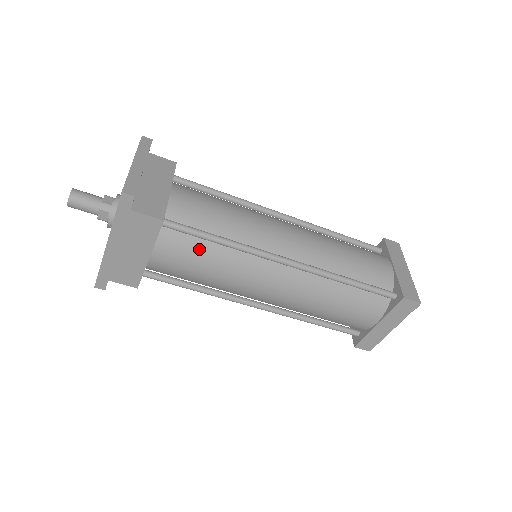
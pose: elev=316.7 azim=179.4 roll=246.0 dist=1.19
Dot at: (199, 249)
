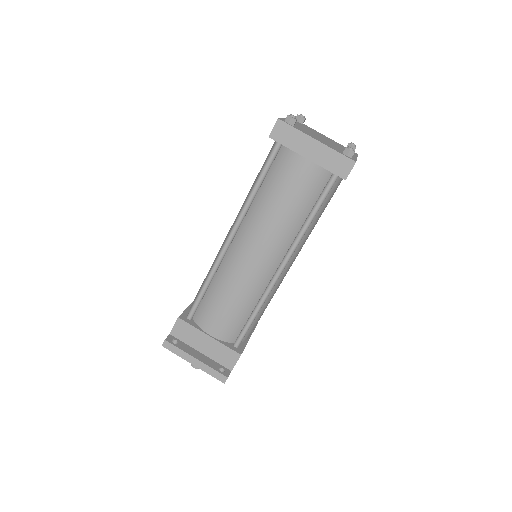
Dot at: (255, 319)
